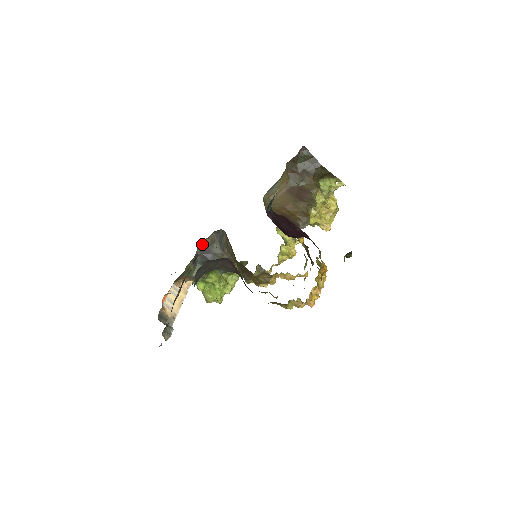
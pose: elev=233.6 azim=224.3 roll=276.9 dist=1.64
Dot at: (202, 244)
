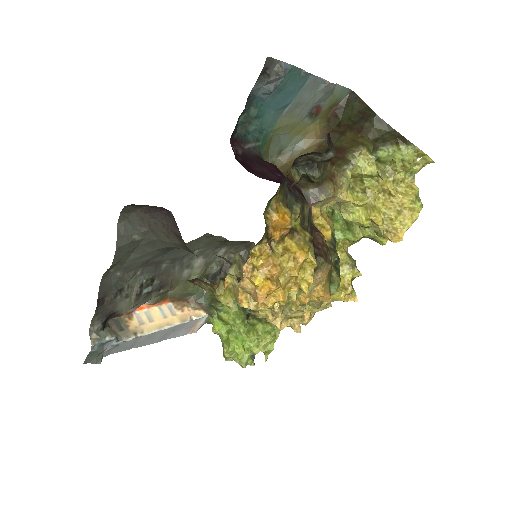
Dot at: occluded
